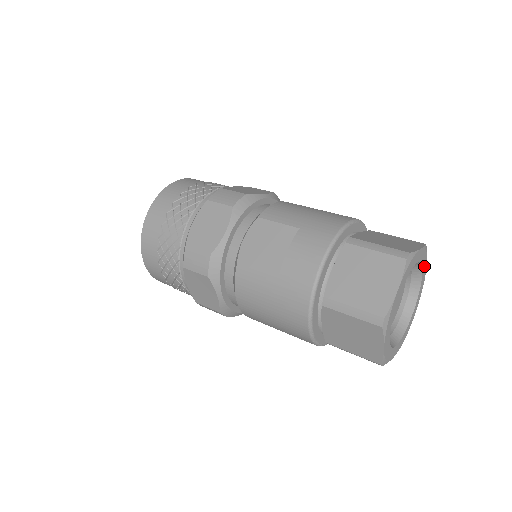
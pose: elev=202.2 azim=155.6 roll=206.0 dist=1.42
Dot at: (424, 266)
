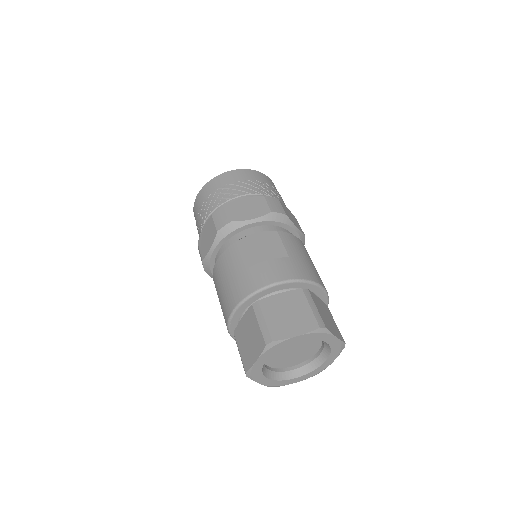
Dot at: (332, 356)
